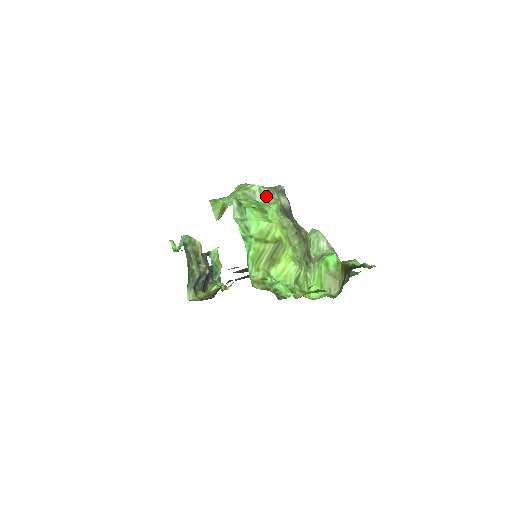
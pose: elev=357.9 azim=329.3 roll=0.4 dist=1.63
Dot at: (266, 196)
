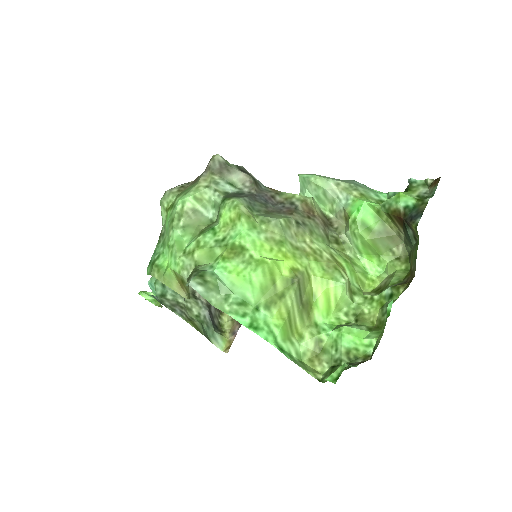
Dot at: (212, 200)
